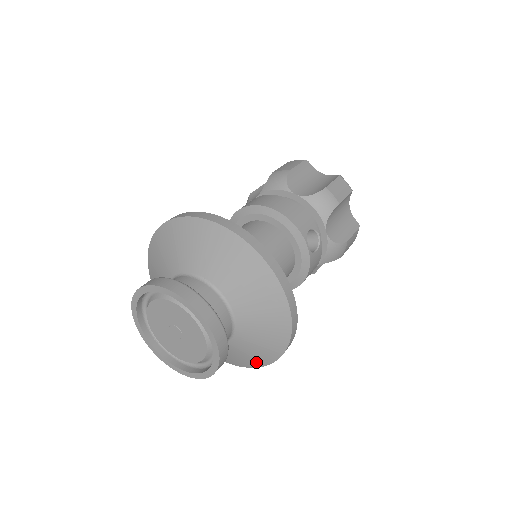
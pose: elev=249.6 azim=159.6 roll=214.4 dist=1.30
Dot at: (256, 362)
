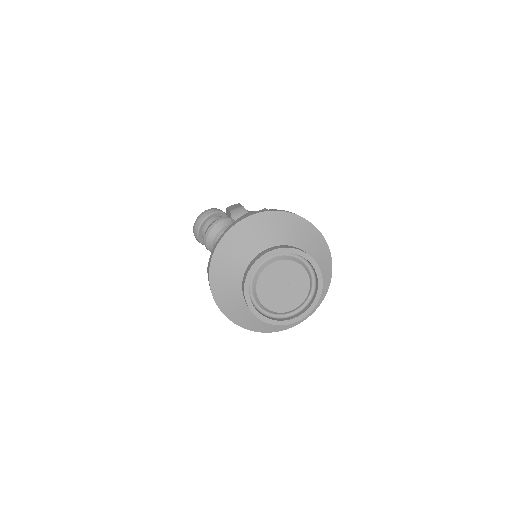
Dot at: (254, 326)
